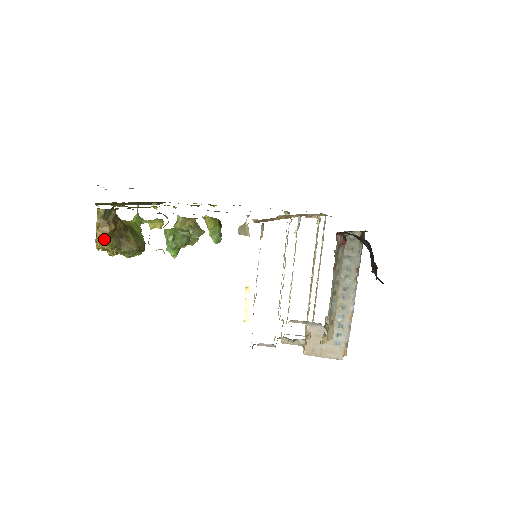
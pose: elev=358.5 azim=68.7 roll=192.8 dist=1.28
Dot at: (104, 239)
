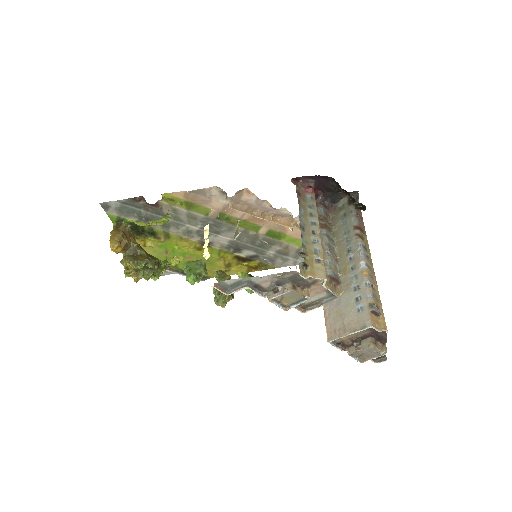
Dot at: (114, 241)
